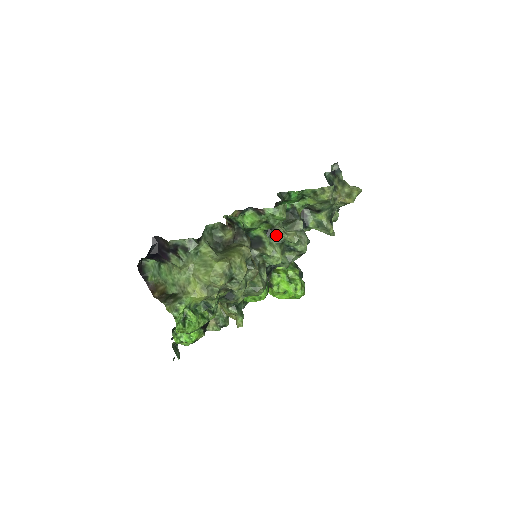
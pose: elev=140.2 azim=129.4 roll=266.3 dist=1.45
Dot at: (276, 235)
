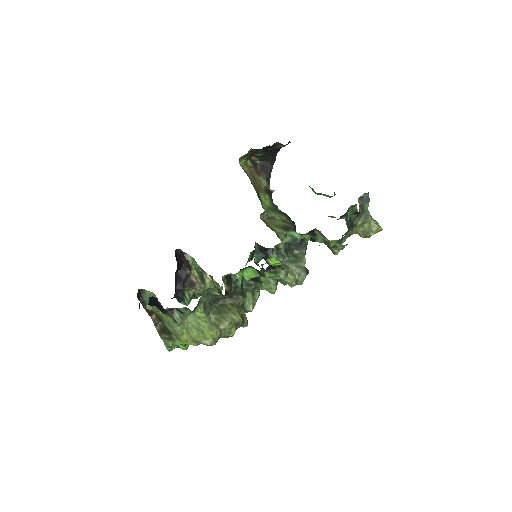
Dot at: occluded
